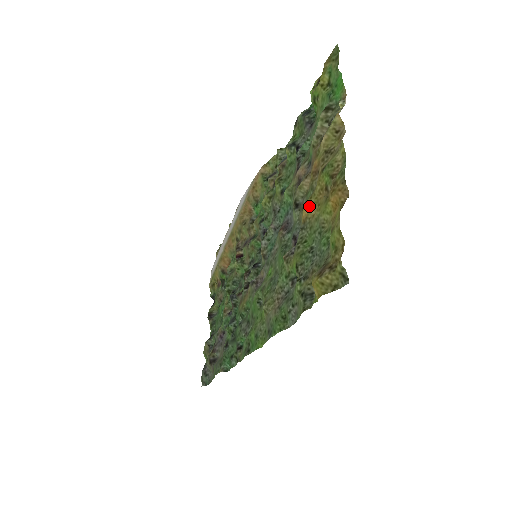
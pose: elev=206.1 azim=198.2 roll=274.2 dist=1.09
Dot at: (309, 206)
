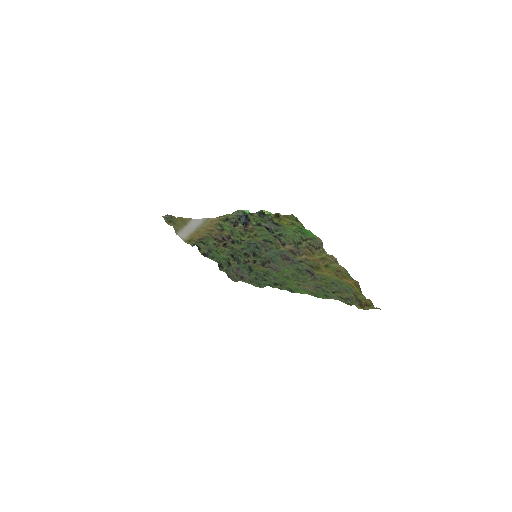
Dot at: (321, 272)
